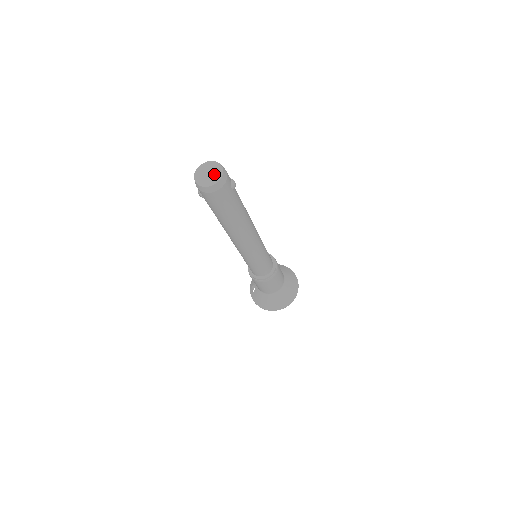
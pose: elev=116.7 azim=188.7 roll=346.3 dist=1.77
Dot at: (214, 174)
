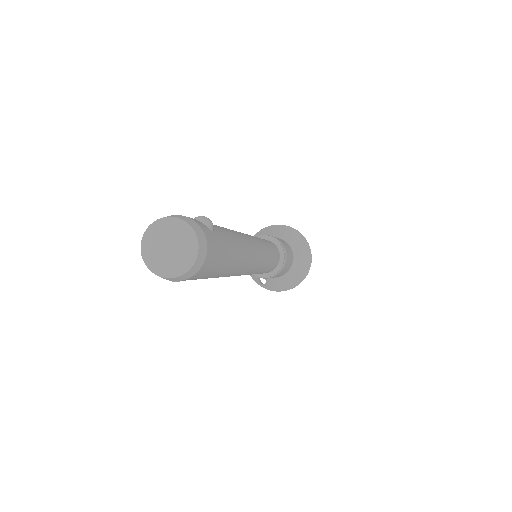
Dot at: (178, 240)
